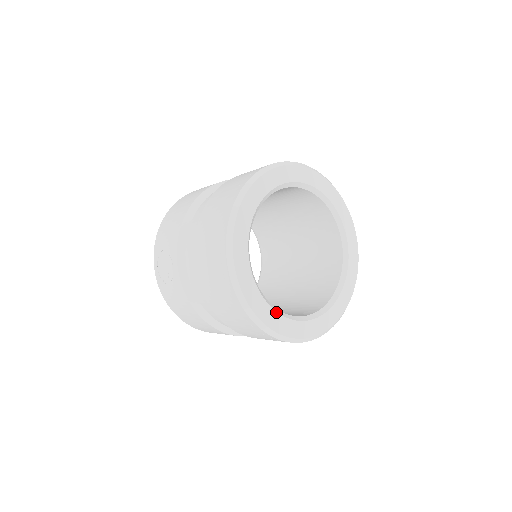
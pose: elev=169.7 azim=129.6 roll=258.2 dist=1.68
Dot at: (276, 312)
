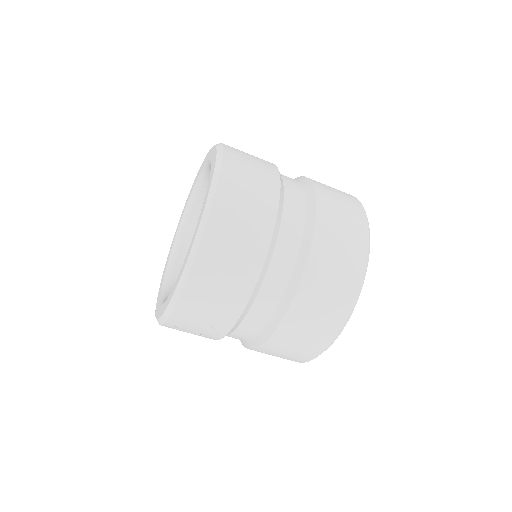
Dot at: occluded
